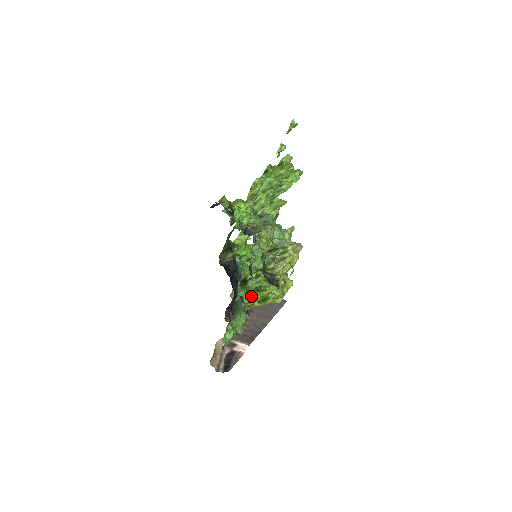
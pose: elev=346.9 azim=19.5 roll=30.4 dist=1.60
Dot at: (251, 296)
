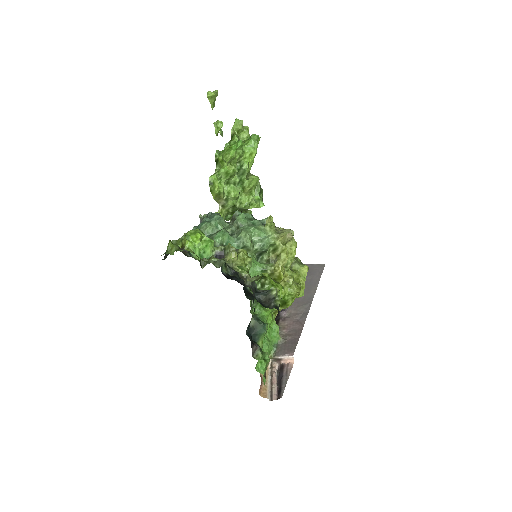
Dot at: (267, 309)
